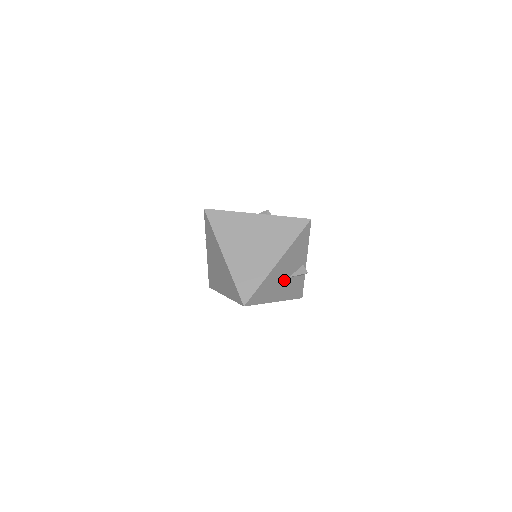
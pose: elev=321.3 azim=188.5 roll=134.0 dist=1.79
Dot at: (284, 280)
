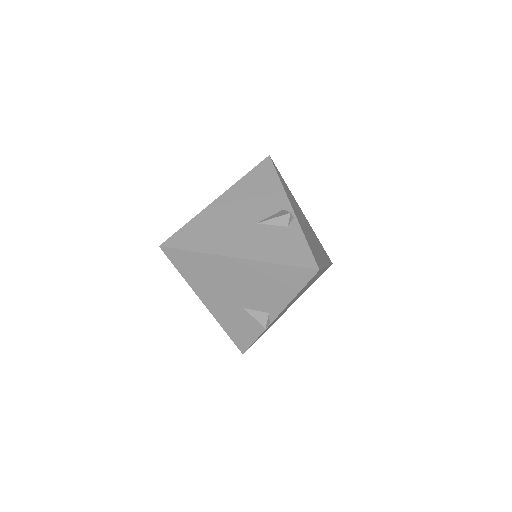
Dot at: (244, 227)
